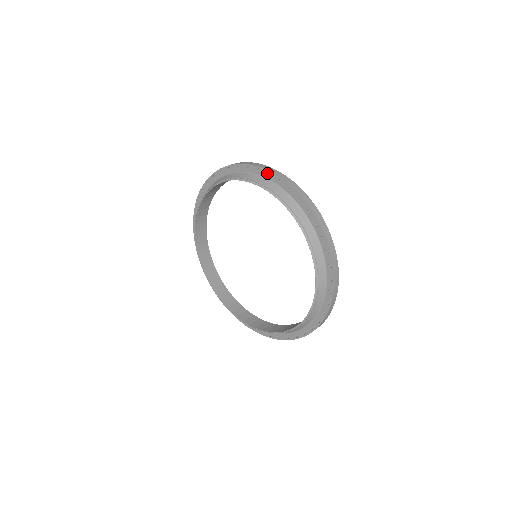
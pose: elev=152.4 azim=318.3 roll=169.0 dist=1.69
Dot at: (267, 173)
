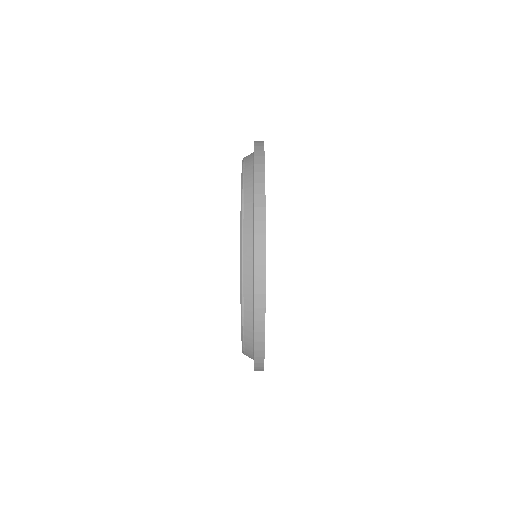
Dot at: occluded
